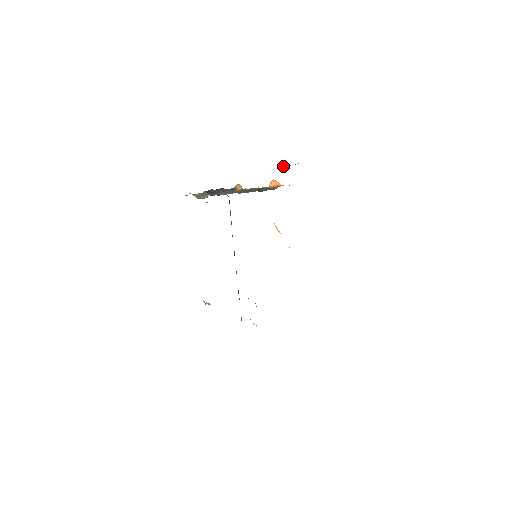
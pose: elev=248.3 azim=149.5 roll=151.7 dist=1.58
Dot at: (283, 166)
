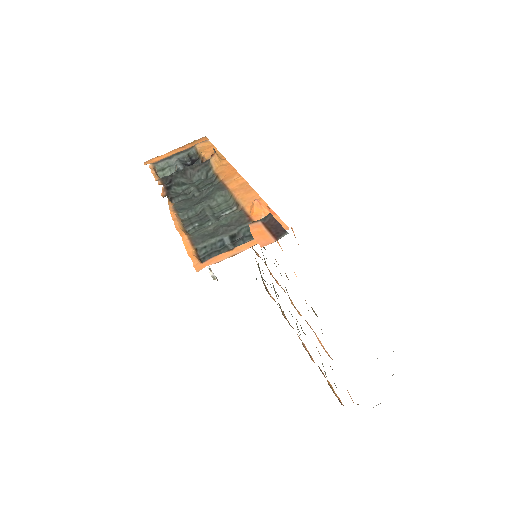
Dot at: (262, 219)
